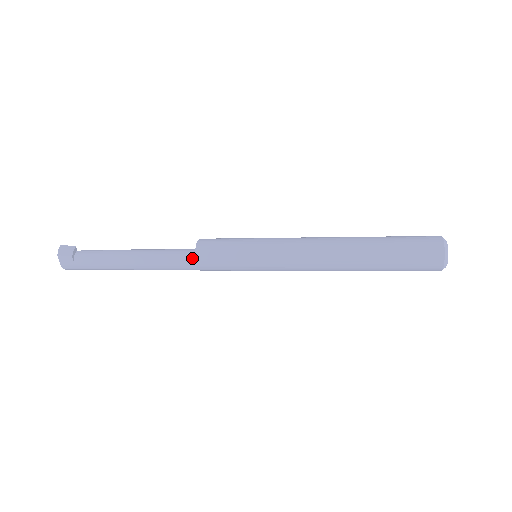
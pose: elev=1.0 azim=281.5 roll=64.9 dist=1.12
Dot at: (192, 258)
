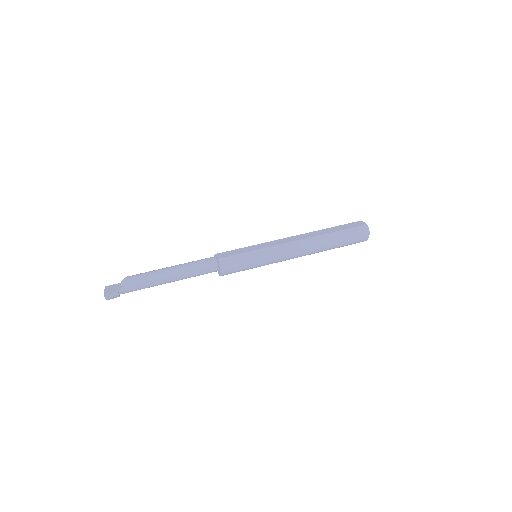
Dot at: occluded
